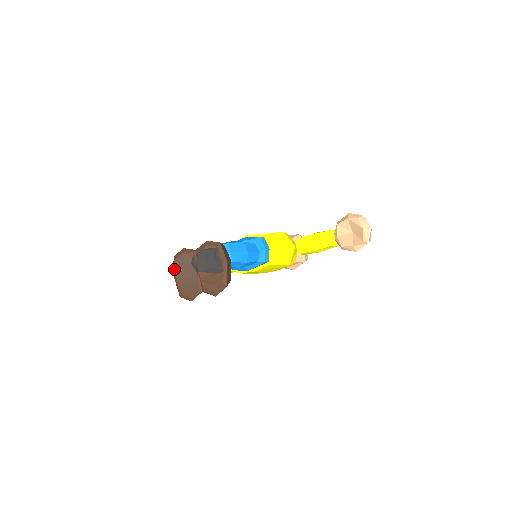
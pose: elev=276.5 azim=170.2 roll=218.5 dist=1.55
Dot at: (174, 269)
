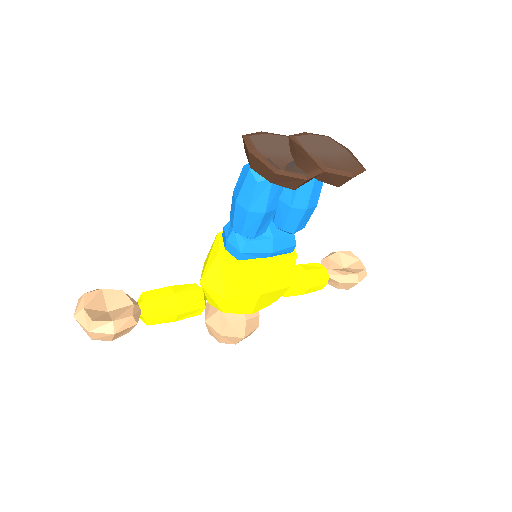
Dot at: (250, 145)
